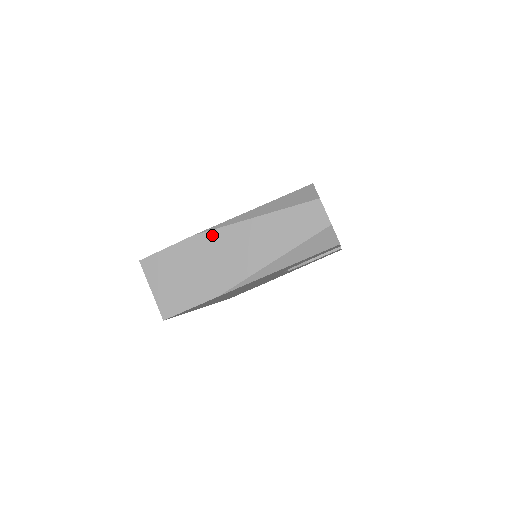
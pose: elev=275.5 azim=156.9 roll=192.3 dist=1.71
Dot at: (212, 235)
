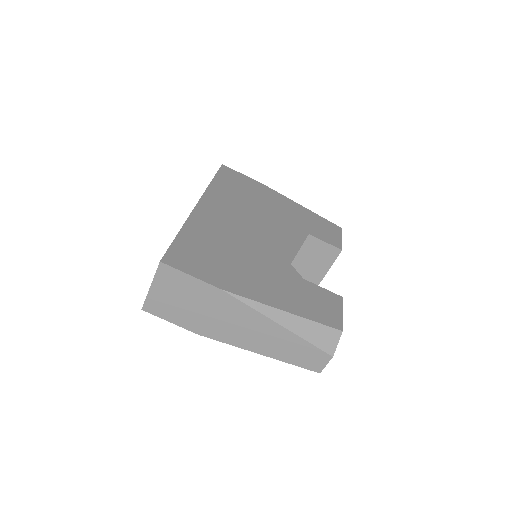
Dot at: (236, 303)
